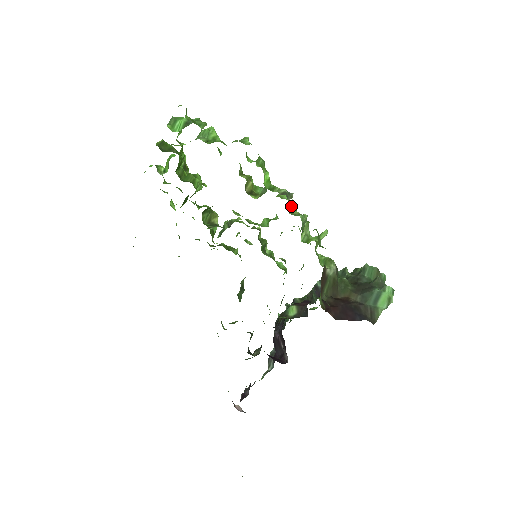
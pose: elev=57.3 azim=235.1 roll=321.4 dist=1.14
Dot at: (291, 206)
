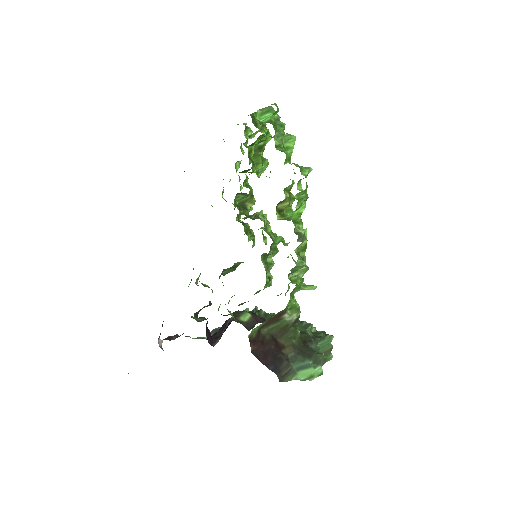
Dot at: (303, 246)
